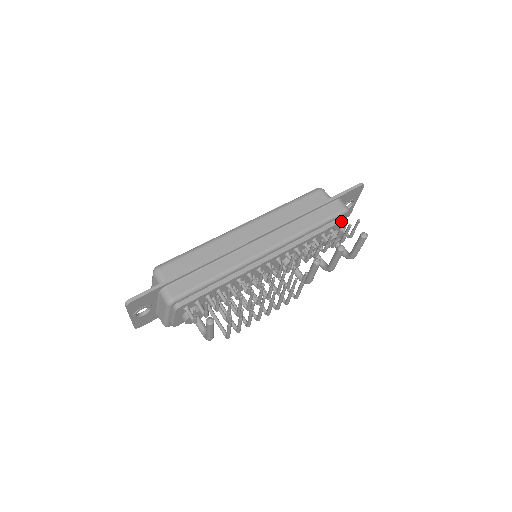
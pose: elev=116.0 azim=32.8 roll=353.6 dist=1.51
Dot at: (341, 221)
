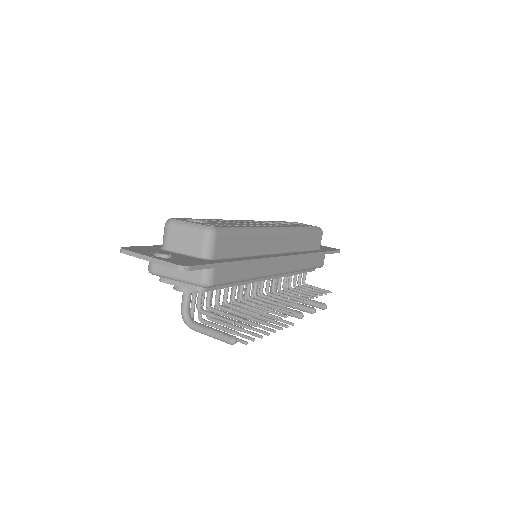
Dot at: occluded
